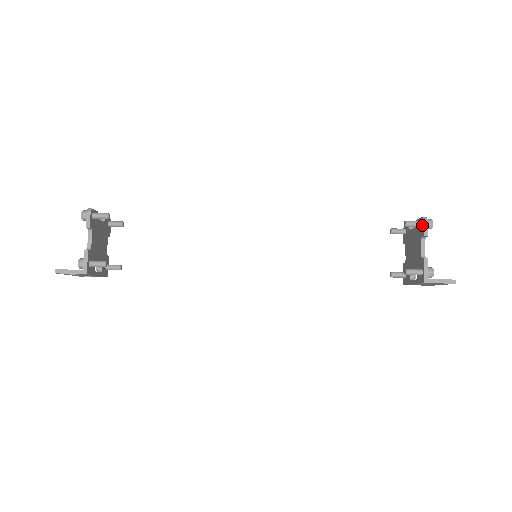
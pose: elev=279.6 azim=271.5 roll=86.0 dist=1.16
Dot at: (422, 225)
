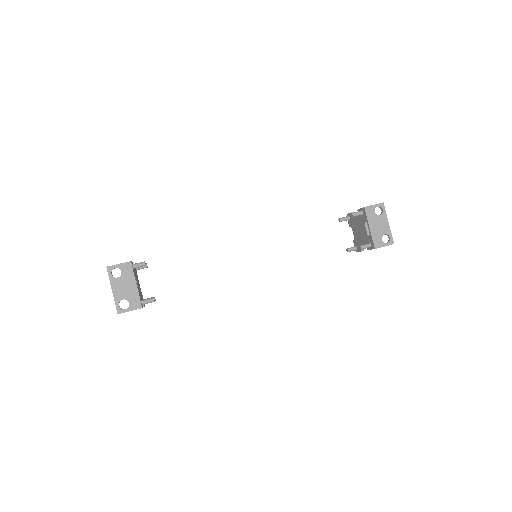
Dot at: (348, 216)
